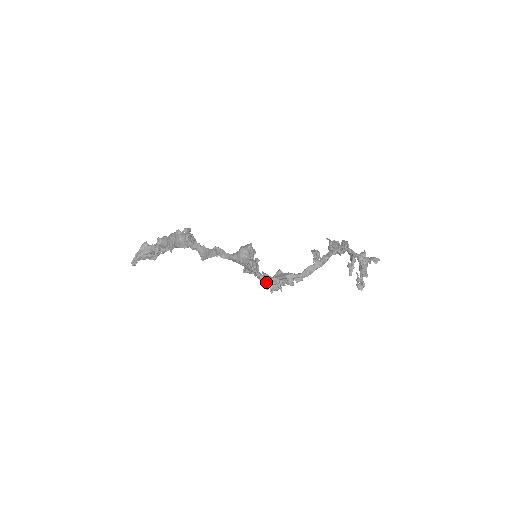
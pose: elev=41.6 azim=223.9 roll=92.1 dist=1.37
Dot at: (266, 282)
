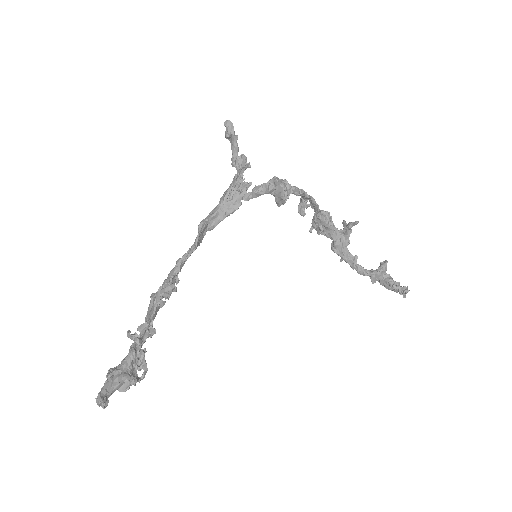
Dot at: (267, 184)
